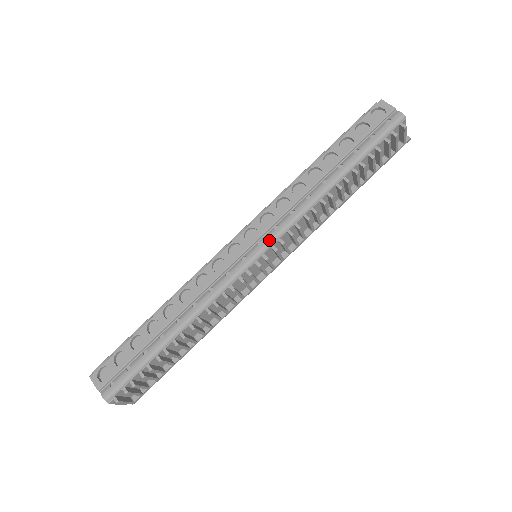
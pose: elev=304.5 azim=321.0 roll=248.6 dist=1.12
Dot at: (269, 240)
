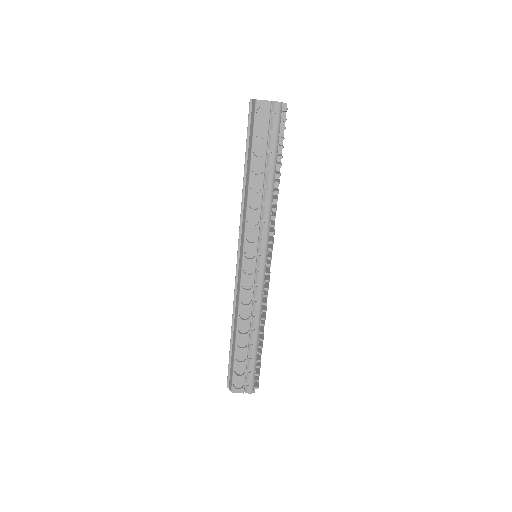
Dot at: (264, 248)
